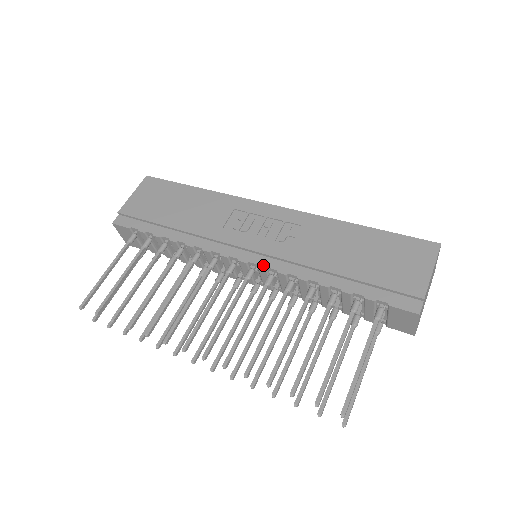
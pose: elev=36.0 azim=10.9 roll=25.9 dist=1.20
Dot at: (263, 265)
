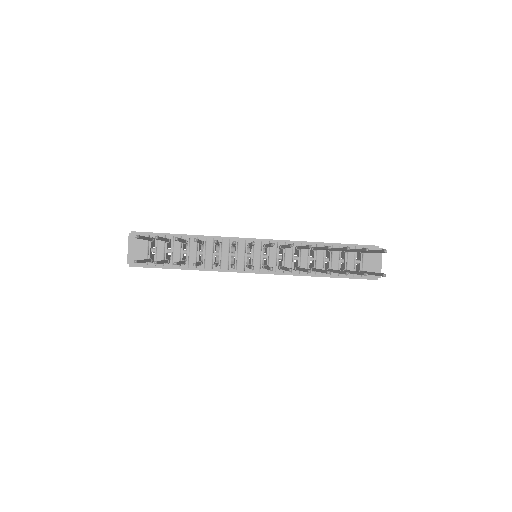
Dot at: (274, 242)
